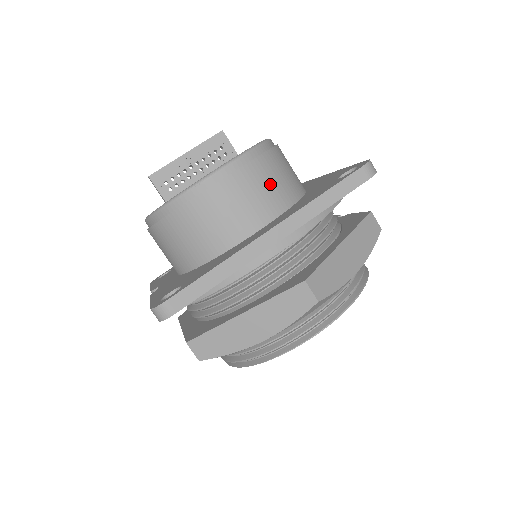
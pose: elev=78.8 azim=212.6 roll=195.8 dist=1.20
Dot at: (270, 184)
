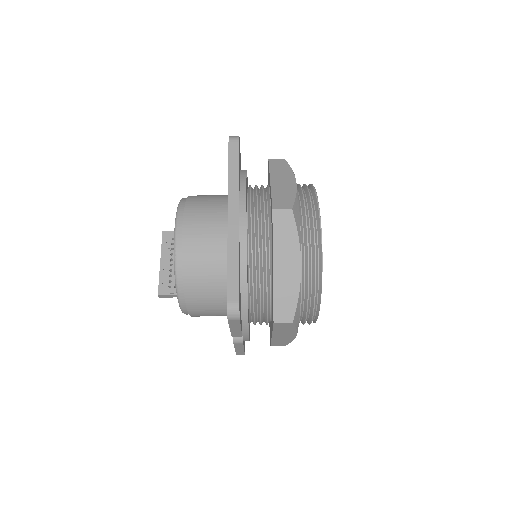
Dot at: (206, 207)
